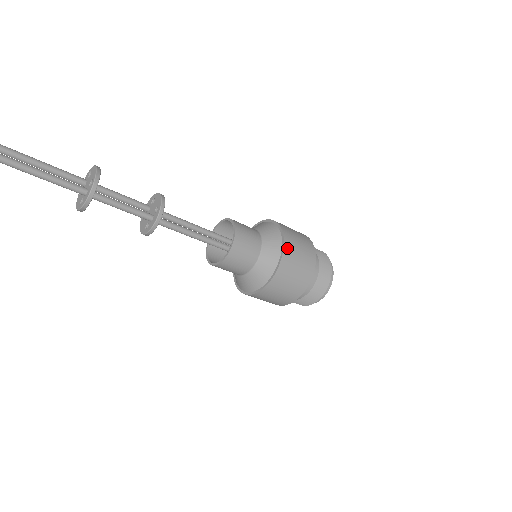
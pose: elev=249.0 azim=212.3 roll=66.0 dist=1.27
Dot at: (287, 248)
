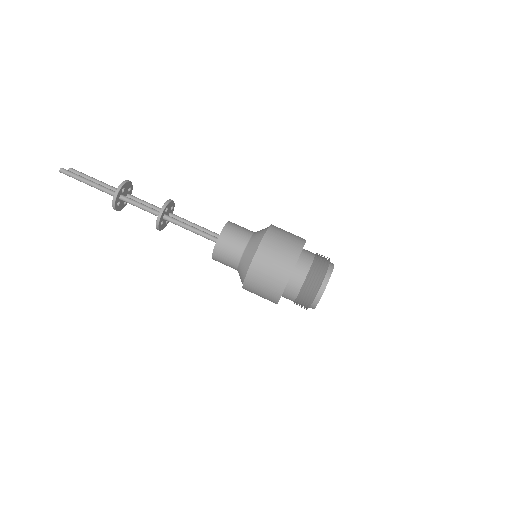
Dot at: (267, 238)
